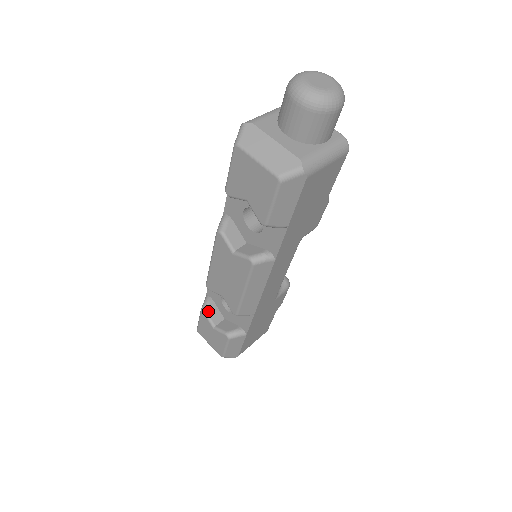
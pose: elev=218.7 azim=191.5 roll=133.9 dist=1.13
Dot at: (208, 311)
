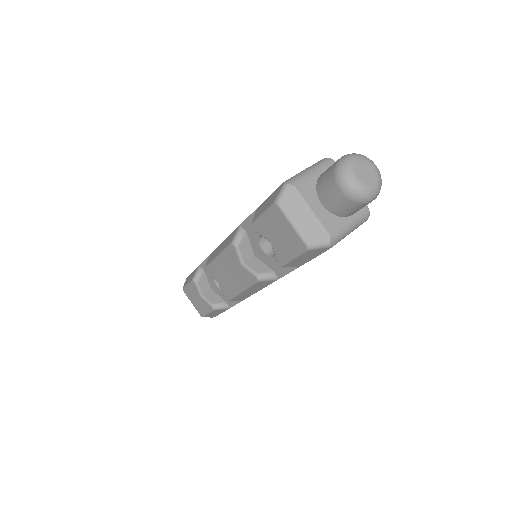
Dot at: (199, 282)
